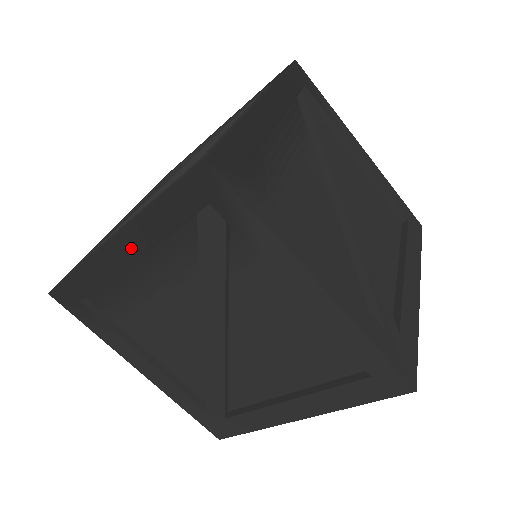
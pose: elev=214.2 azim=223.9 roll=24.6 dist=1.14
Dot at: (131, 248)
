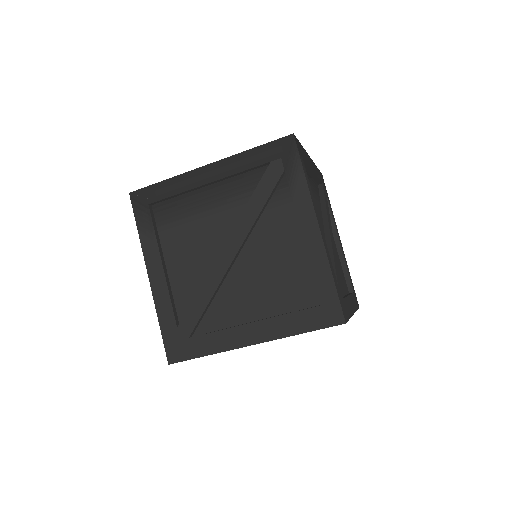
Dot at: (216, 173)
